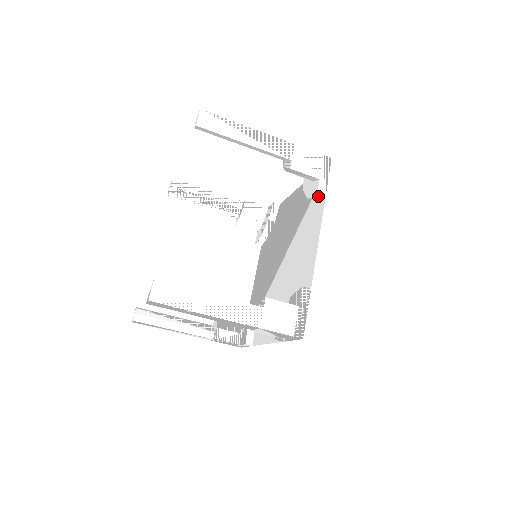
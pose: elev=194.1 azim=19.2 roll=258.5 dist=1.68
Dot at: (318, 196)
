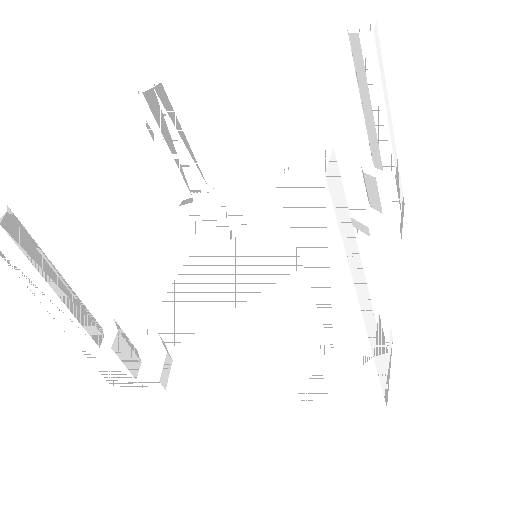
Dot at: (400, 230)
